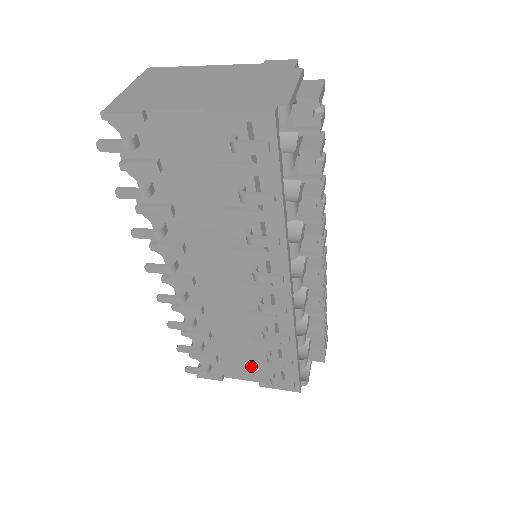
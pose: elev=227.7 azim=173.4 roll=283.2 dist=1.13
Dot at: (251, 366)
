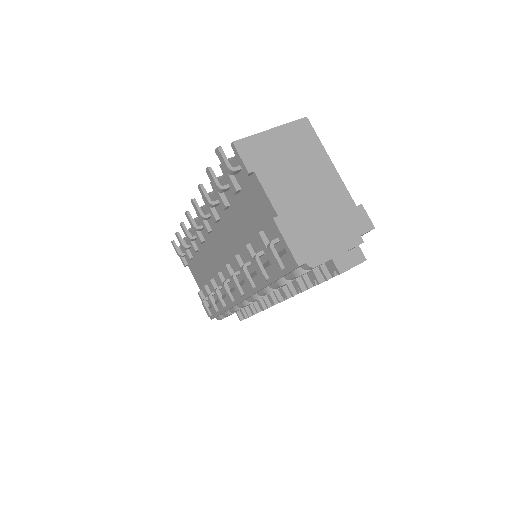
Dot at: (203, 282)
